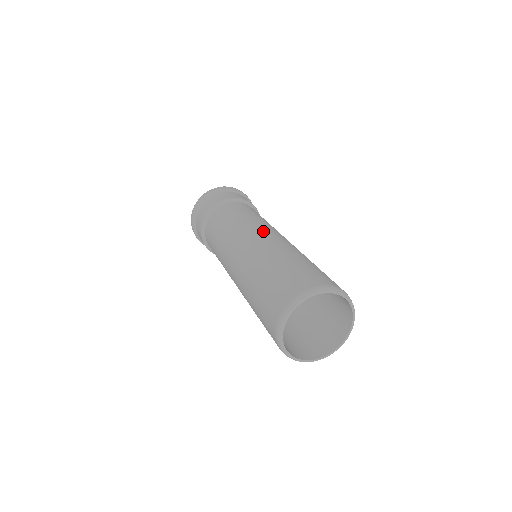
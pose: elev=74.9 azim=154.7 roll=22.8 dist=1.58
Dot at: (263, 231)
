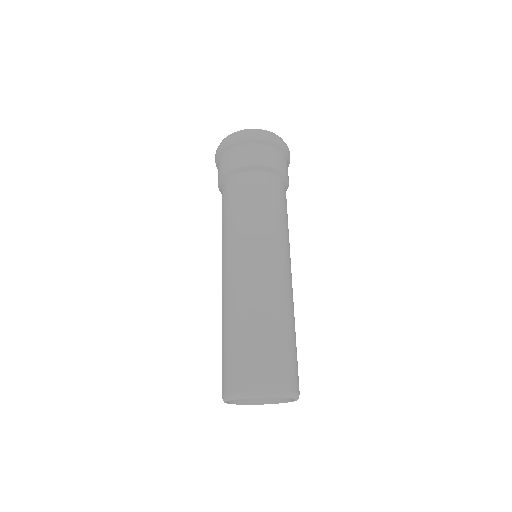
Dot at: (231, 264)
